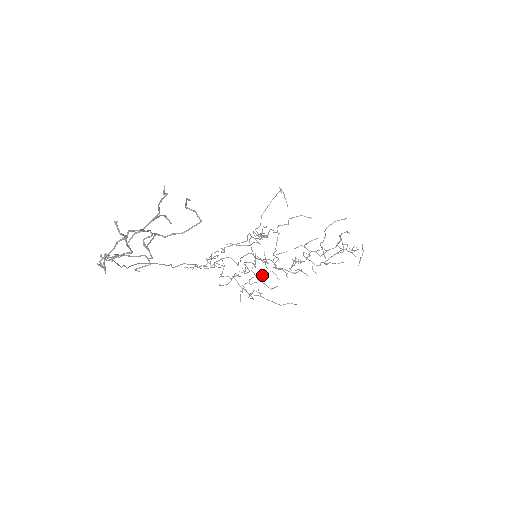
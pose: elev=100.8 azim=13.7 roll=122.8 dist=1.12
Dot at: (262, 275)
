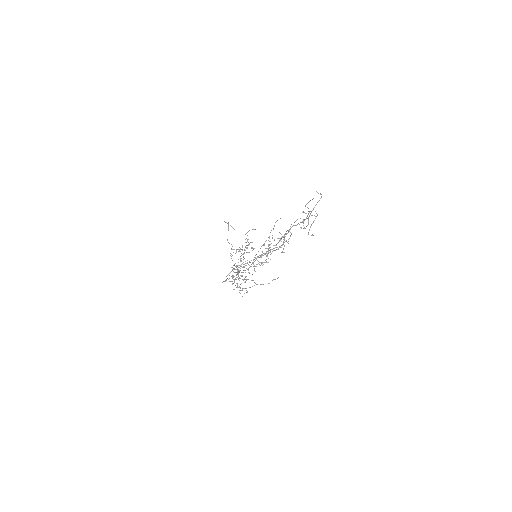
Dot at: (249, 273)
